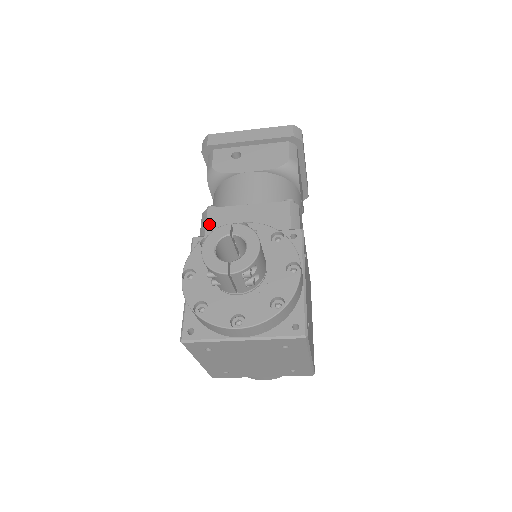
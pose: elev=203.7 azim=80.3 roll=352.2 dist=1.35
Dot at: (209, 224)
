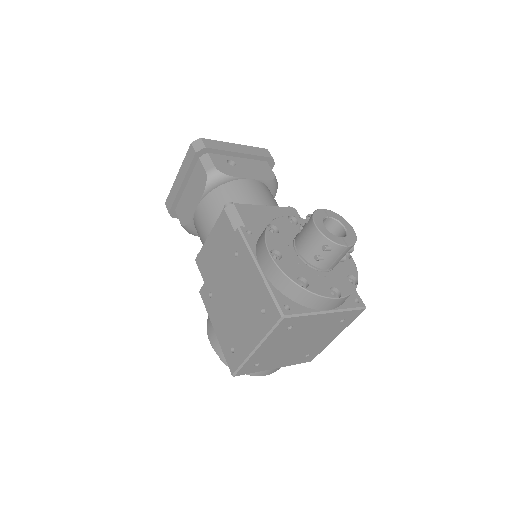
Dot at: (243, 217)
